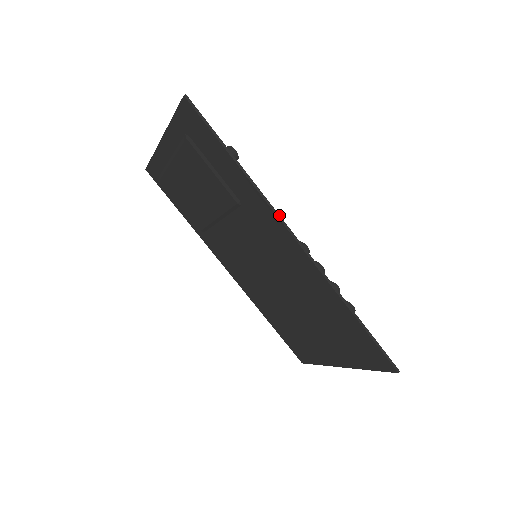
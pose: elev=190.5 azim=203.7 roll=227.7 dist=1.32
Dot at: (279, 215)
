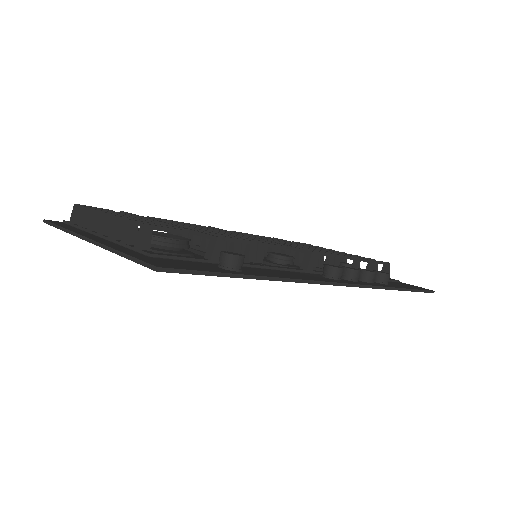
Dot at: (317, 281)
